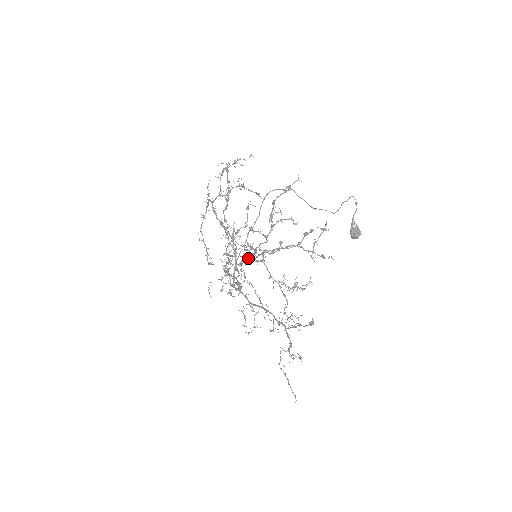
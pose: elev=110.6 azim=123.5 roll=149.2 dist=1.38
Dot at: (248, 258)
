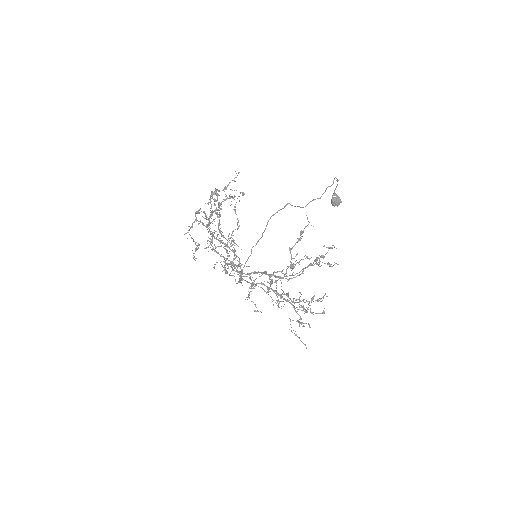
Dot at: (257, 272)
